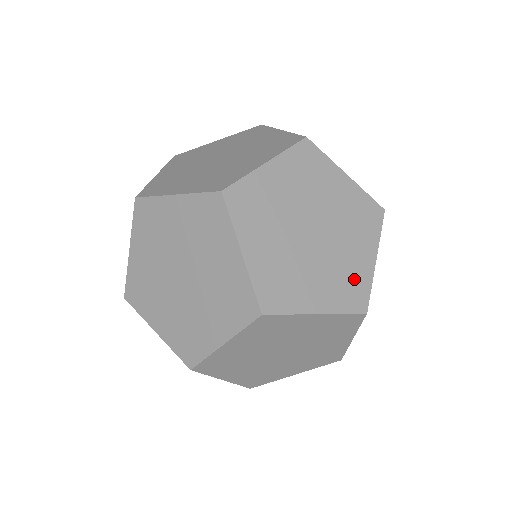
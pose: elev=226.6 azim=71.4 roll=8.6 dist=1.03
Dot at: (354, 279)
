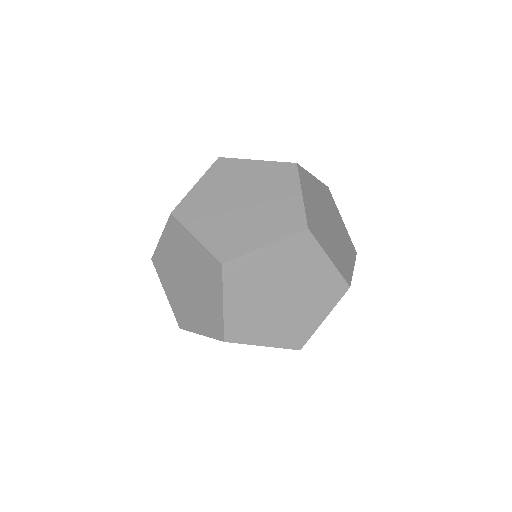
Dot at: (327, 284)
